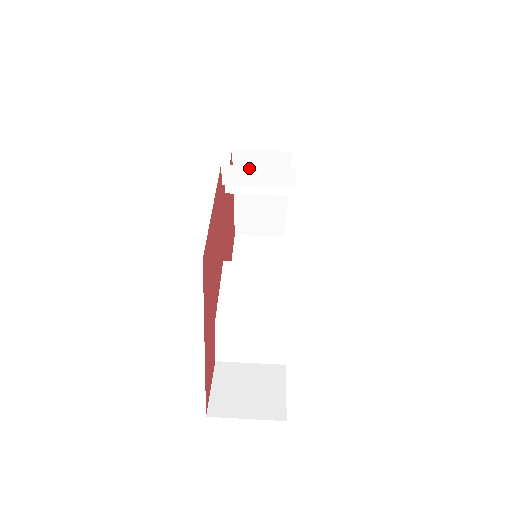
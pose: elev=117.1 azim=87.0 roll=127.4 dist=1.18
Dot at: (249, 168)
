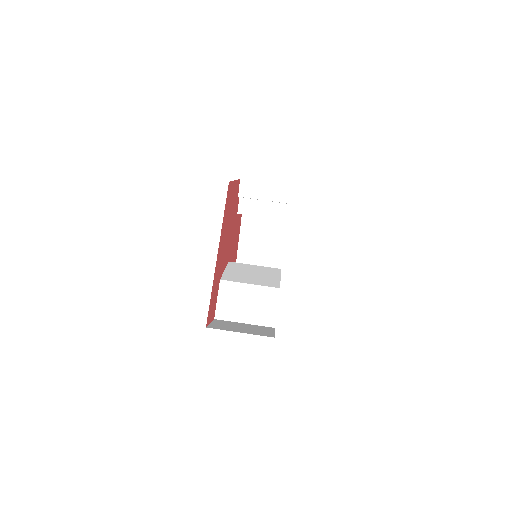
Dot at: (259, 183)
